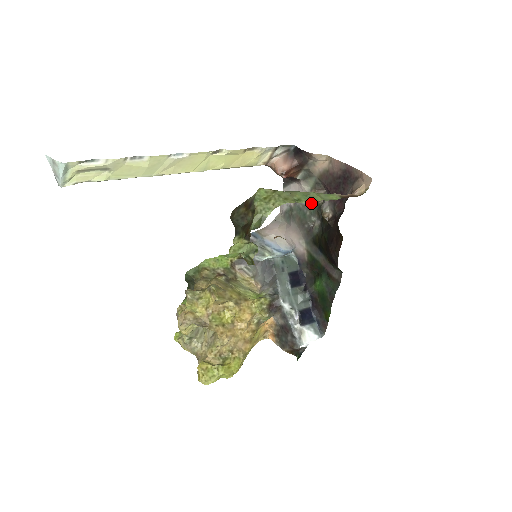
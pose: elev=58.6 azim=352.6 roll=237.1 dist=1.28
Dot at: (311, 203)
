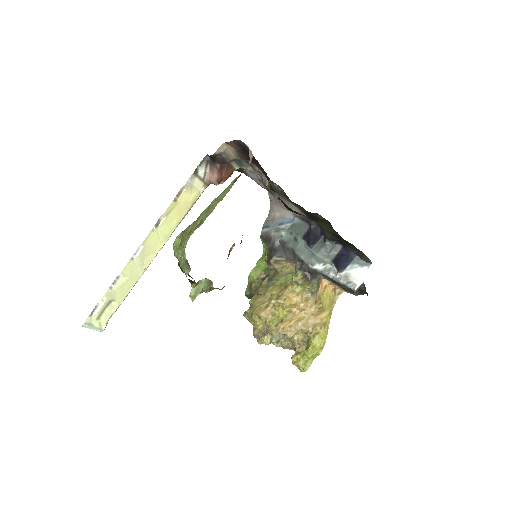
Dot at: occluded
